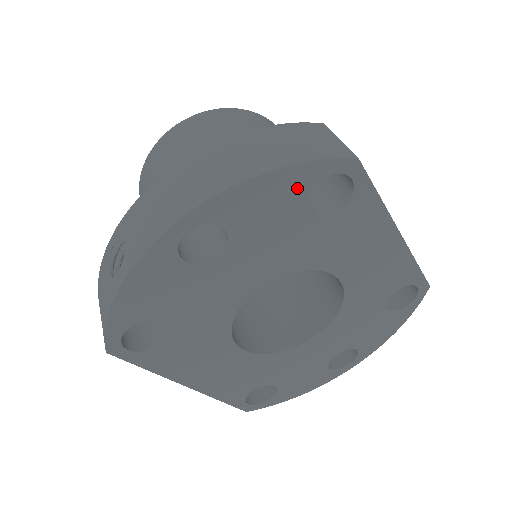
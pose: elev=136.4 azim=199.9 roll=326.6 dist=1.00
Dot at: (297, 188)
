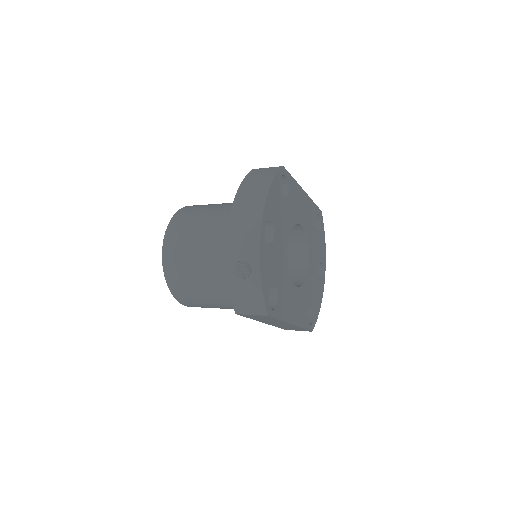
Dot at: (277, 189)
